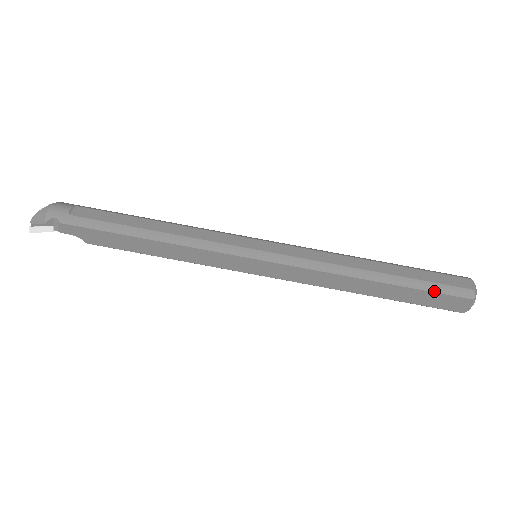
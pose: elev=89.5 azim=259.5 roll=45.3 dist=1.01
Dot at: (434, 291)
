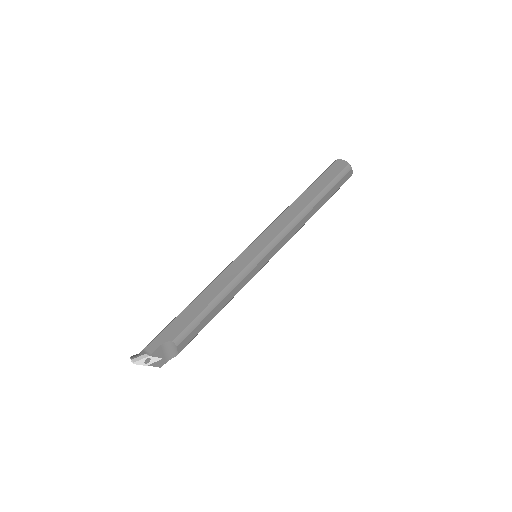
Dot at: (322, 174)
